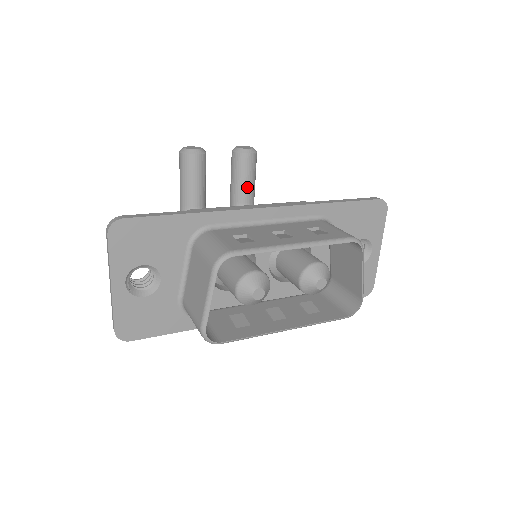
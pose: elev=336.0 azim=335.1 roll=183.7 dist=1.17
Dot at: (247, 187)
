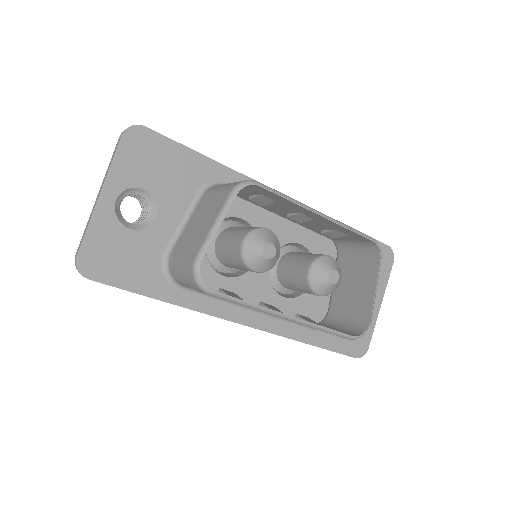
Dot at: occluded
